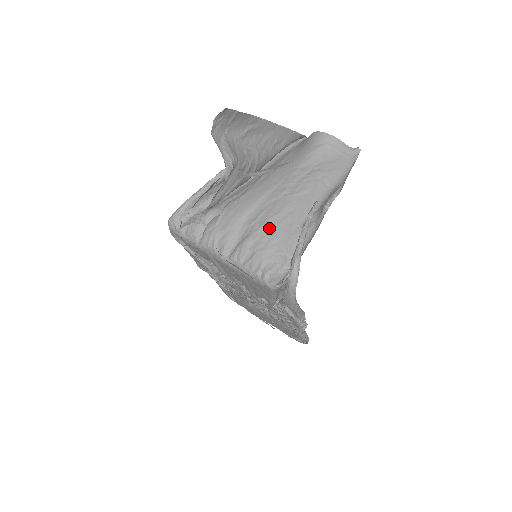
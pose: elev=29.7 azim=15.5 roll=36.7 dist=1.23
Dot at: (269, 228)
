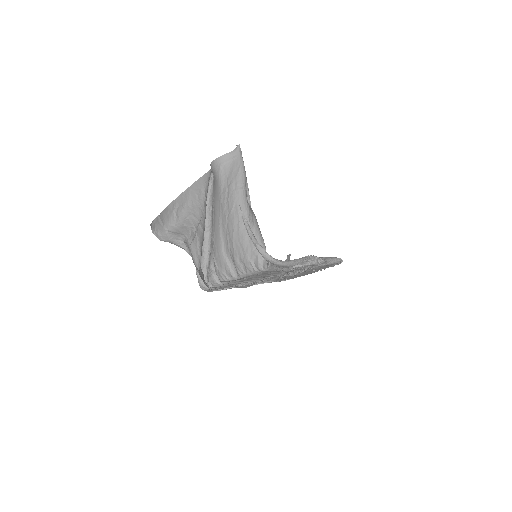
Dot at: (237, 243)
